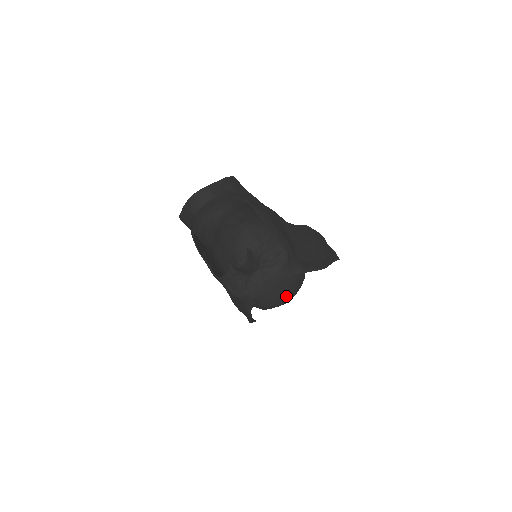
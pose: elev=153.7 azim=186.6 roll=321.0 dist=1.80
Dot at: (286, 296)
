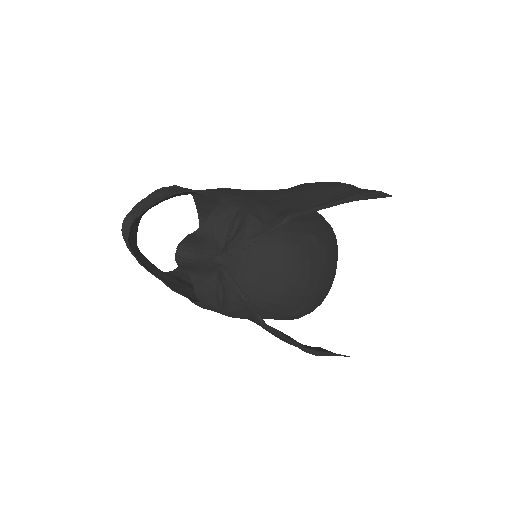
Dot at: (295, 269)
